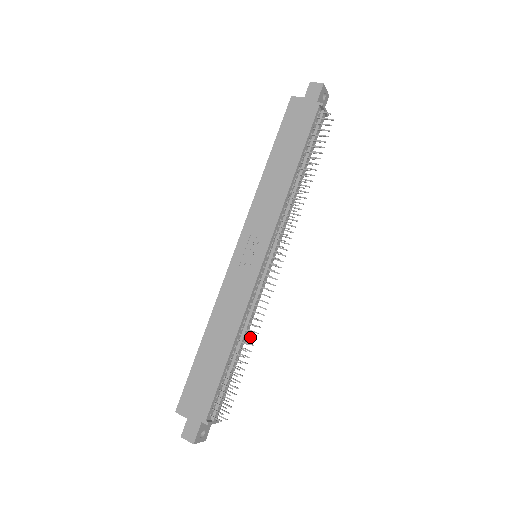
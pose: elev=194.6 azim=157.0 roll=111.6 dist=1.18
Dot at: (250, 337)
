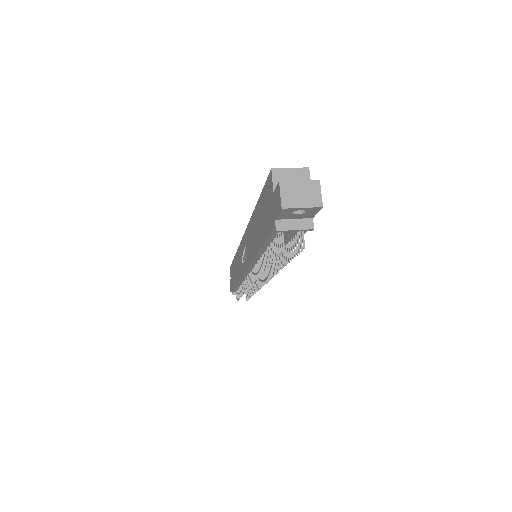
Dot at: (253, 288)
